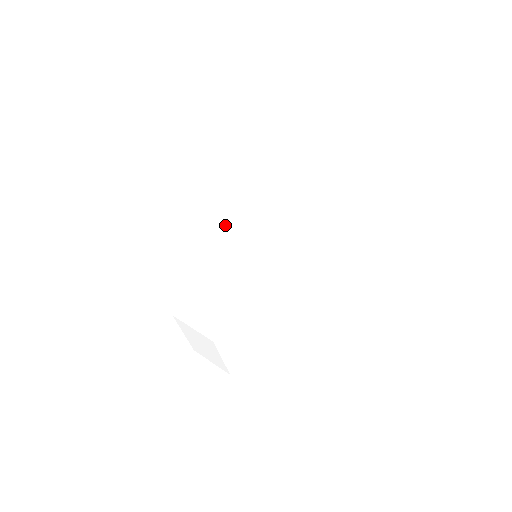
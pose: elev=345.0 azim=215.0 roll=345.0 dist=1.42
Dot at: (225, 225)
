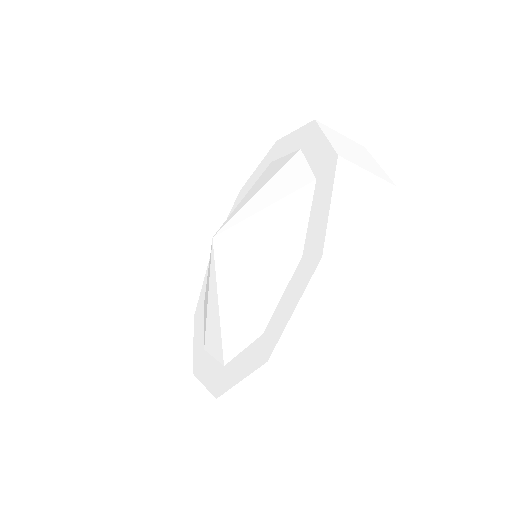
Dot at: (324, 334)
